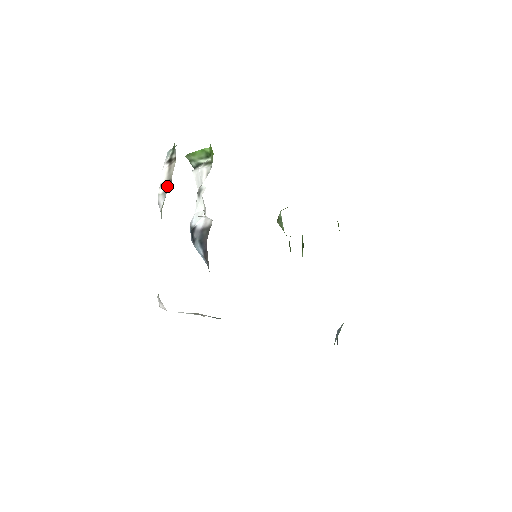
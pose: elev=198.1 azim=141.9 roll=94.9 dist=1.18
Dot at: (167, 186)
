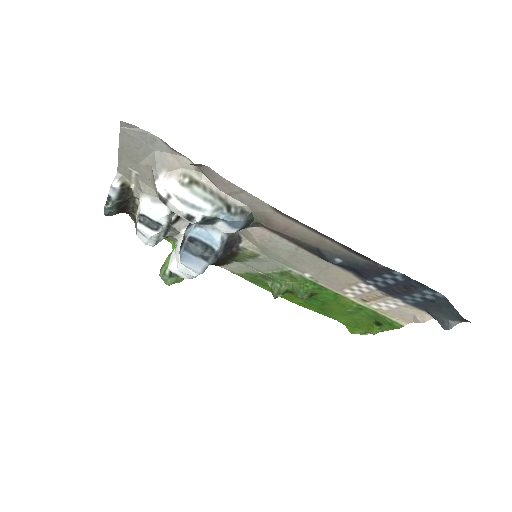
Dot at: occluded
